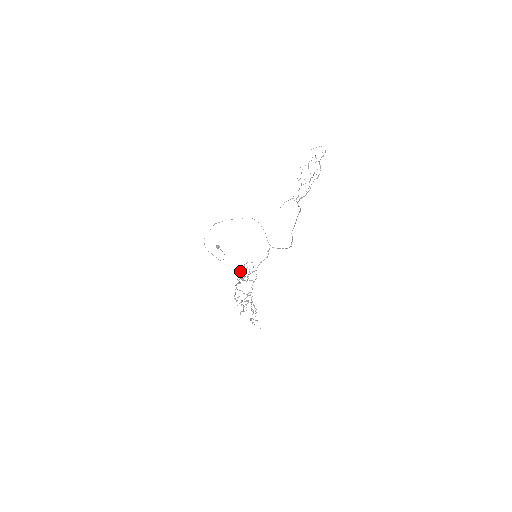
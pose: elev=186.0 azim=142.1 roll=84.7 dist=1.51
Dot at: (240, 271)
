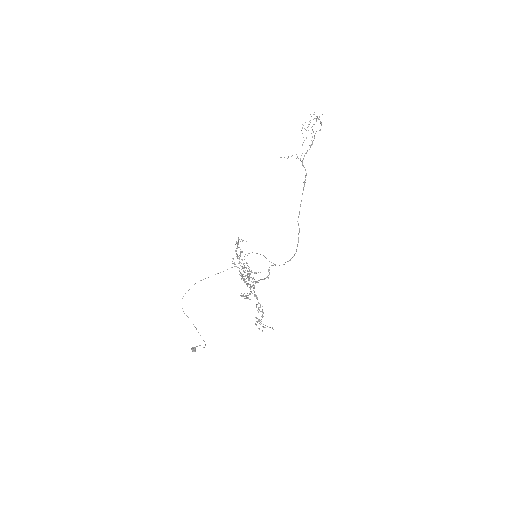
Dot at: occluded
